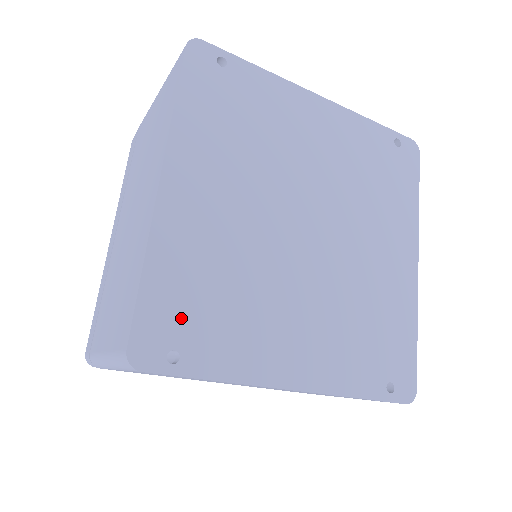
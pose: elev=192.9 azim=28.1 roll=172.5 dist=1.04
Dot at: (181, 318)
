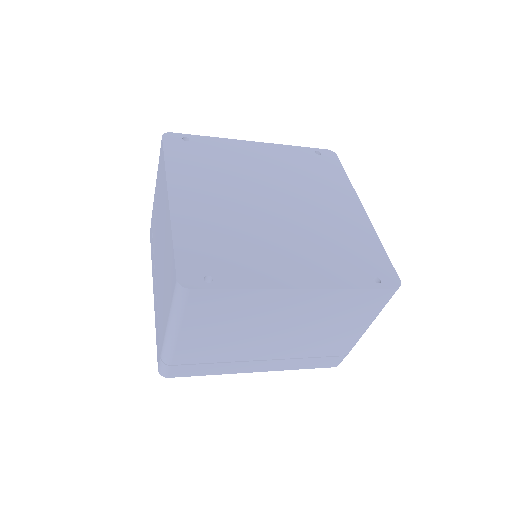
Dot at: (206, 259)
